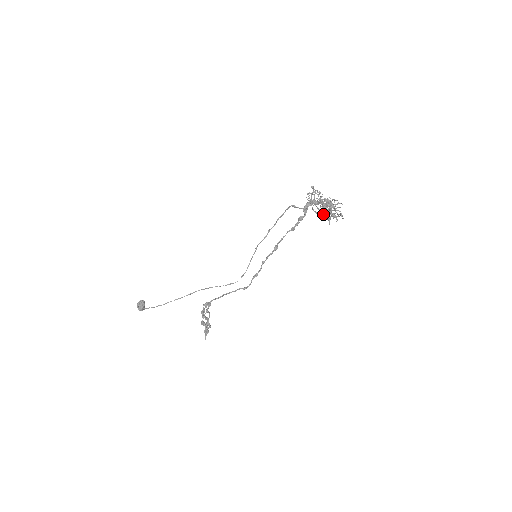
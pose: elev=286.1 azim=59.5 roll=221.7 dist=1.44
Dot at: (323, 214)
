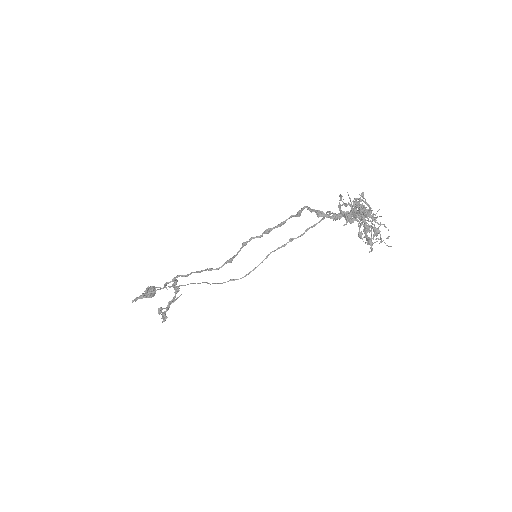
Dot at: (358, 235)
